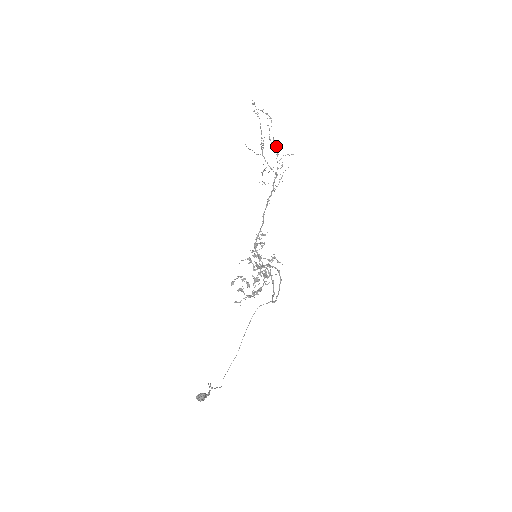
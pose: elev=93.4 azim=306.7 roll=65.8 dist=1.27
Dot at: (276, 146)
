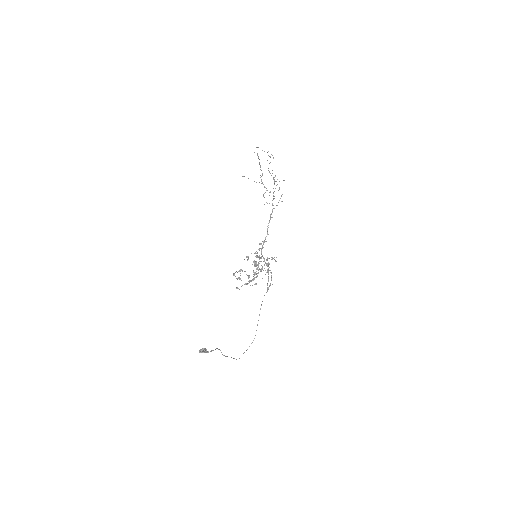
Dot at: (275, 176)
